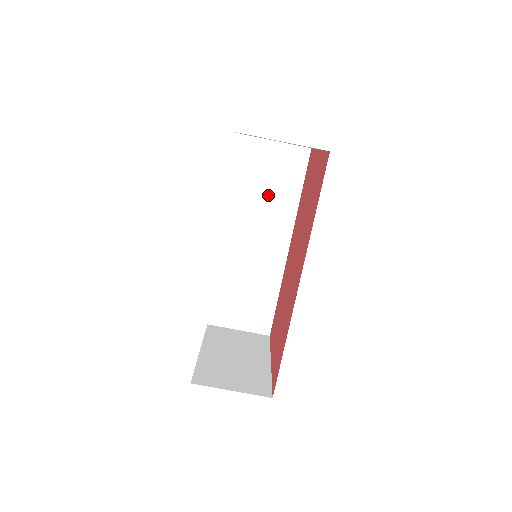
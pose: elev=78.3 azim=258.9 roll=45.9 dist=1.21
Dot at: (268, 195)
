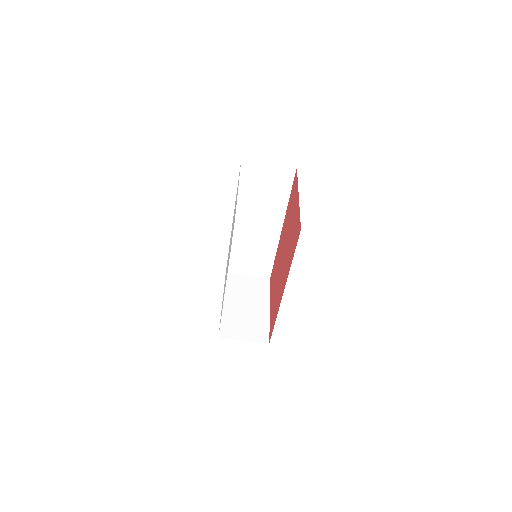
Dot at: (264, 198)
